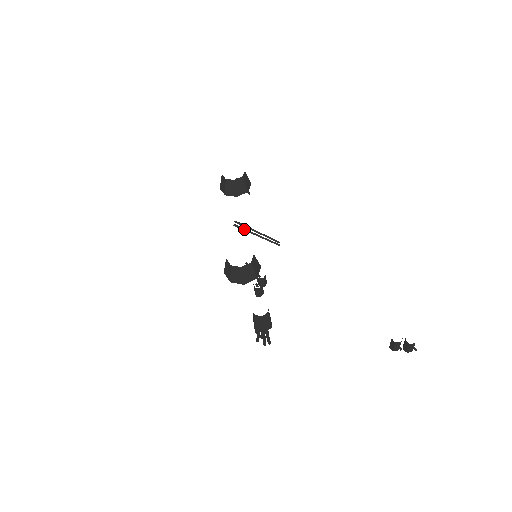
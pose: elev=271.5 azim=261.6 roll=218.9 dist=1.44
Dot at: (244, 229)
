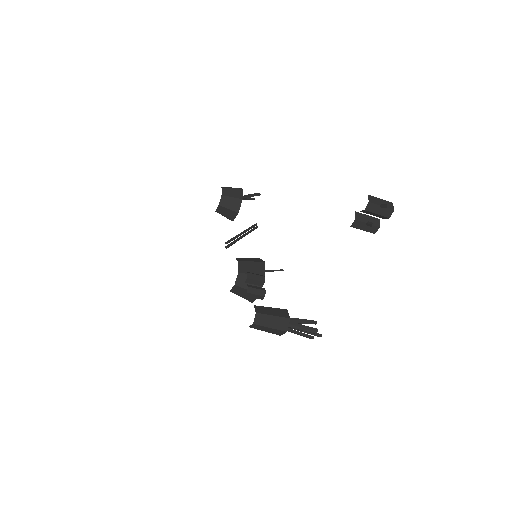
Dot at: (232, 243)
